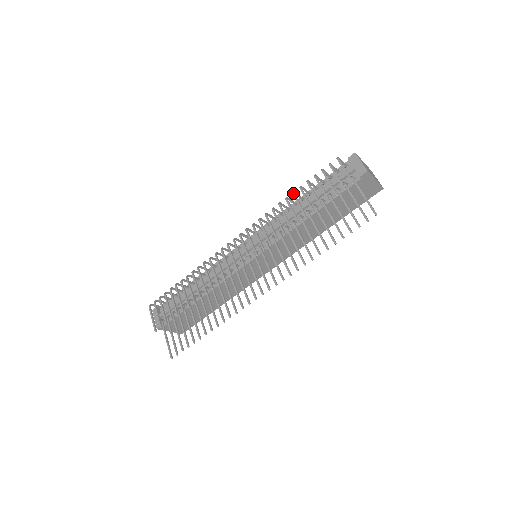
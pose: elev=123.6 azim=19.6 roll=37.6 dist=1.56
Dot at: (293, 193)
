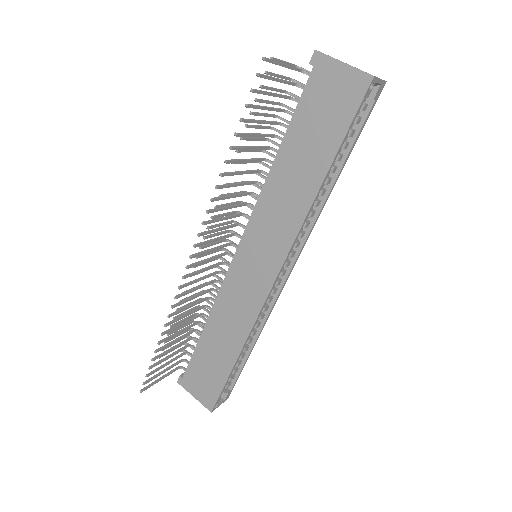
Dot at: (264, 138)
